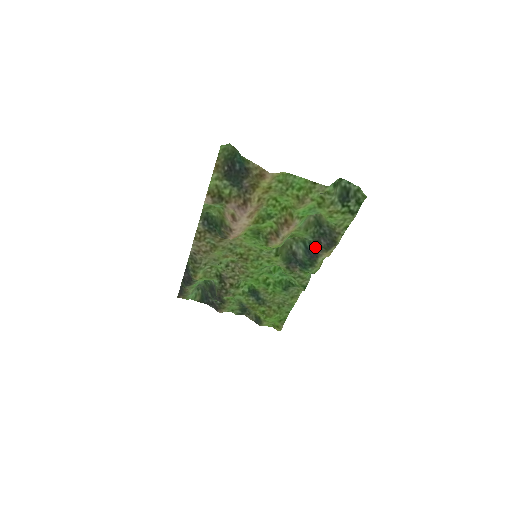
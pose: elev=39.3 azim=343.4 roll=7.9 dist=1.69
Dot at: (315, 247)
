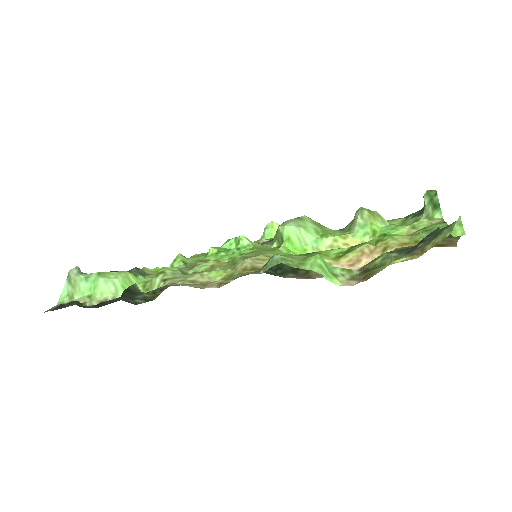
Dot at: occluded
